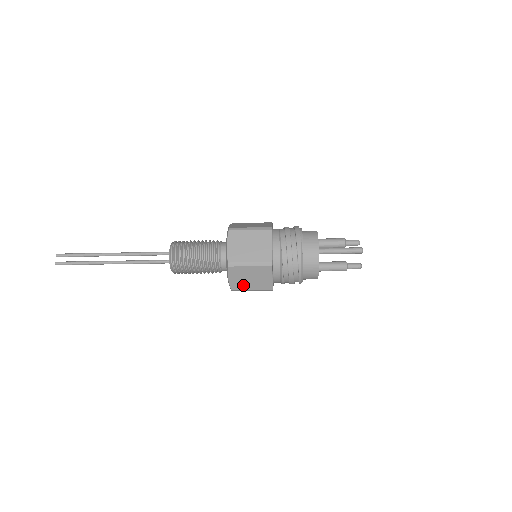
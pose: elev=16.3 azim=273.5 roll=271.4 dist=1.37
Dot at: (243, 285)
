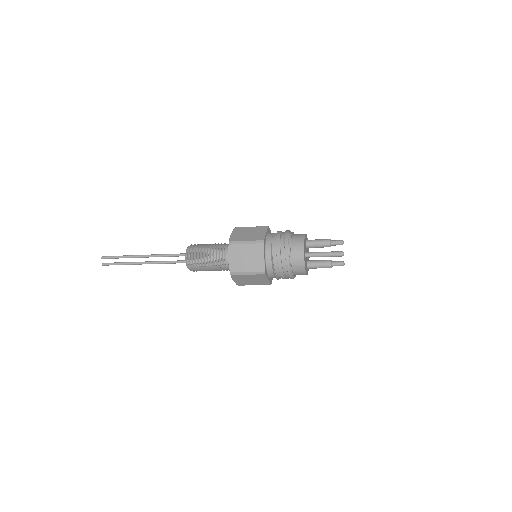
Dot at: (246, 283)
